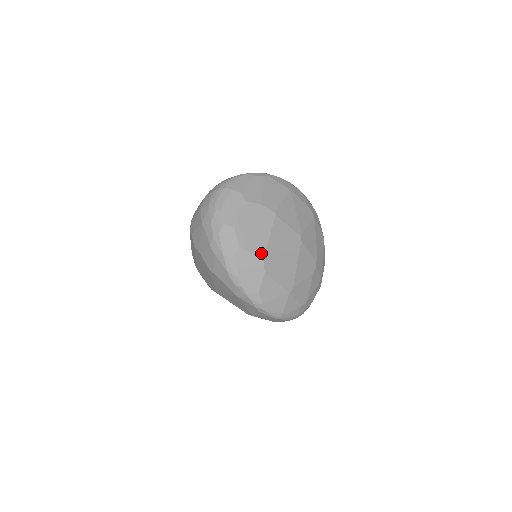
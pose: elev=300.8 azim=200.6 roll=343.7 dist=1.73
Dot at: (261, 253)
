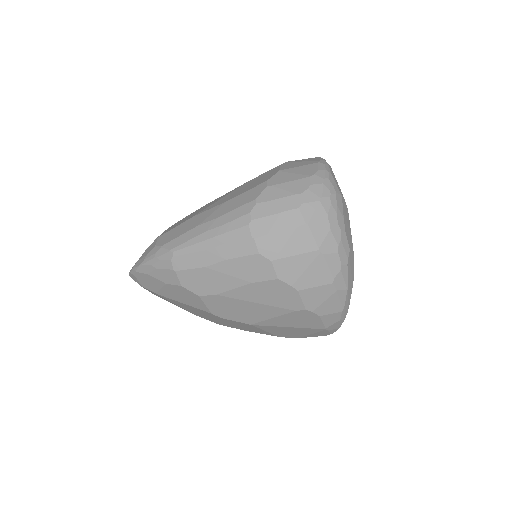
Dot at: occluded
